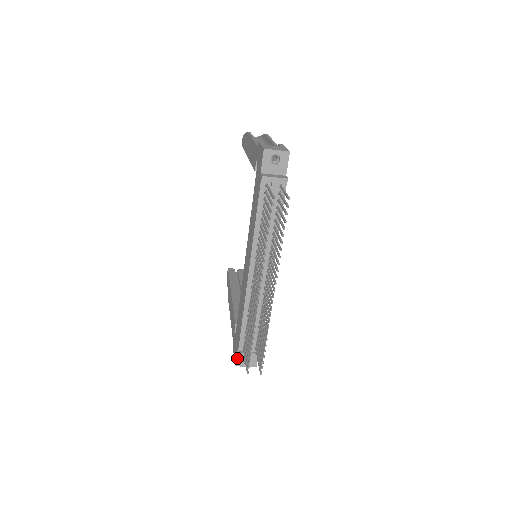
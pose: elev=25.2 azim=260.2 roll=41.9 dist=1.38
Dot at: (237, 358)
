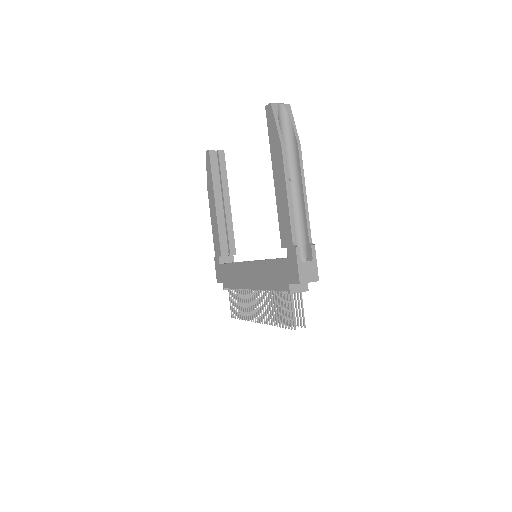
Dot at: occluded
